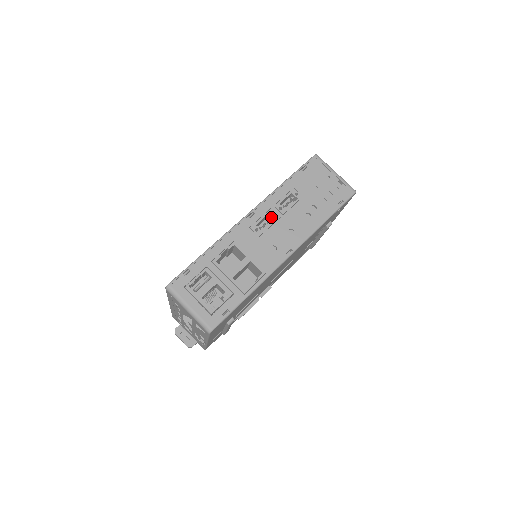
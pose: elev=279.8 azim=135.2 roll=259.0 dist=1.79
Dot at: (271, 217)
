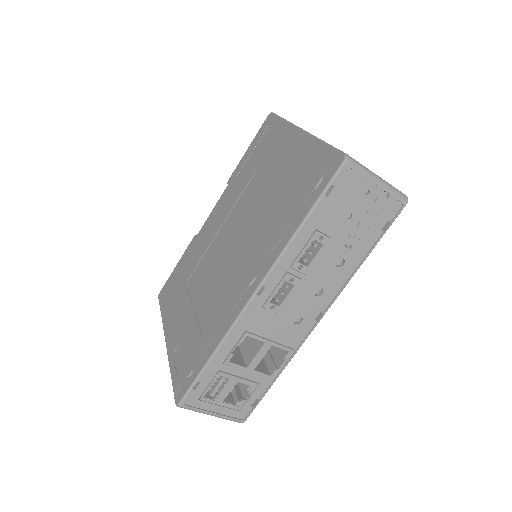
Dot at: (288, 281)
